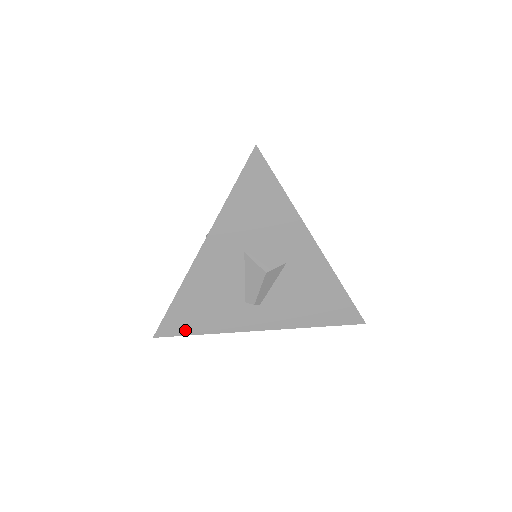
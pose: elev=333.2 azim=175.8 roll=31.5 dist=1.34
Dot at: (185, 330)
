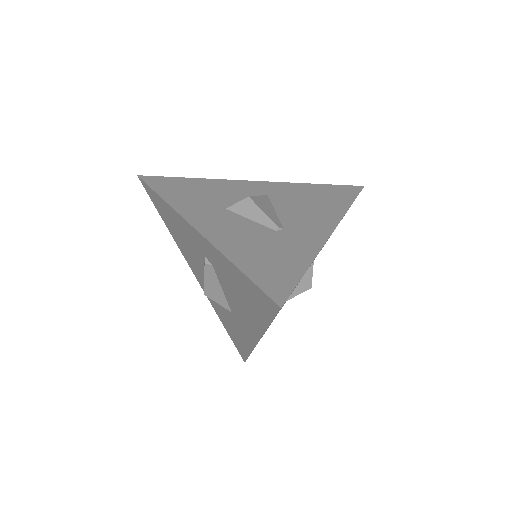
Dot at: occluded
